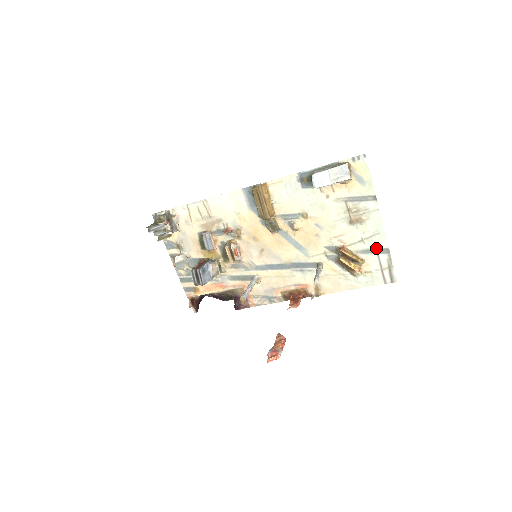
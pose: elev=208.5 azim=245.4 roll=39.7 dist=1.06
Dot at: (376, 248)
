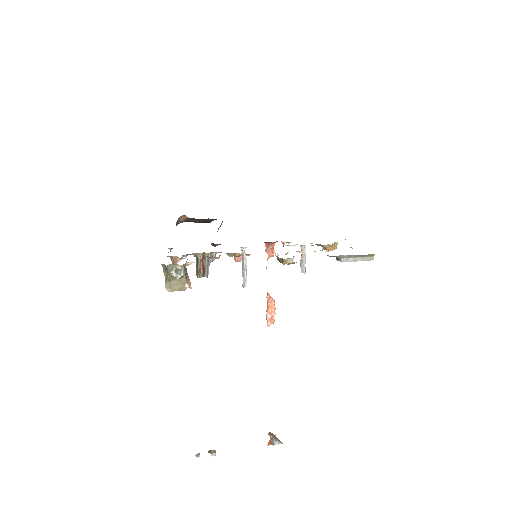
Dot at: occluded
